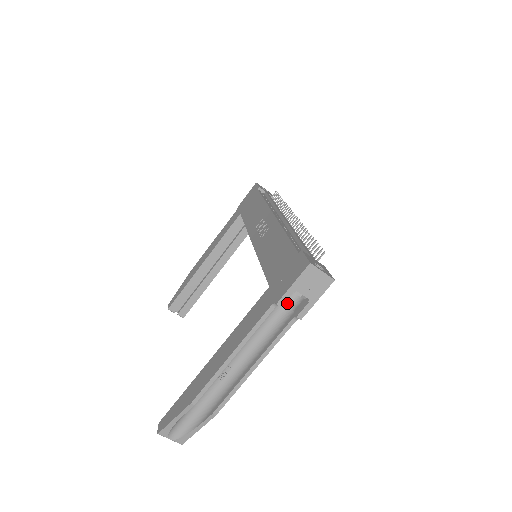
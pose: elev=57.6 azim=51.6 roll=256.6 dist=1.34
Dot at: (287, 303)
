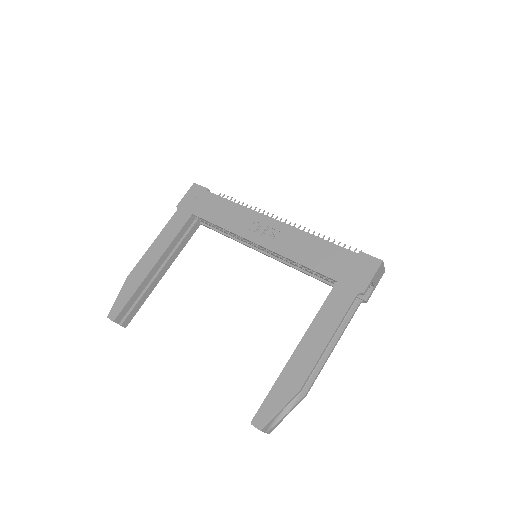
Dot at: occluded
